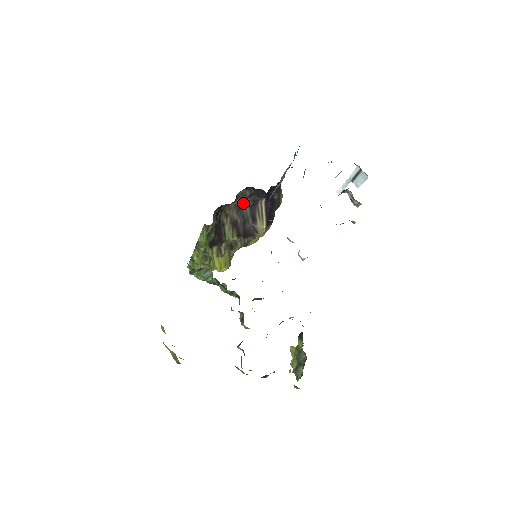
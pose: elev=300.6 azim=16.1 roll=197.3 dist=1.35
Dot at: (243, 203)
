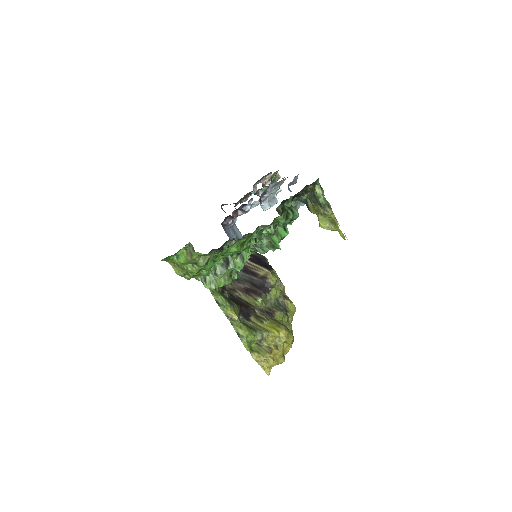
Dot at: occluded
